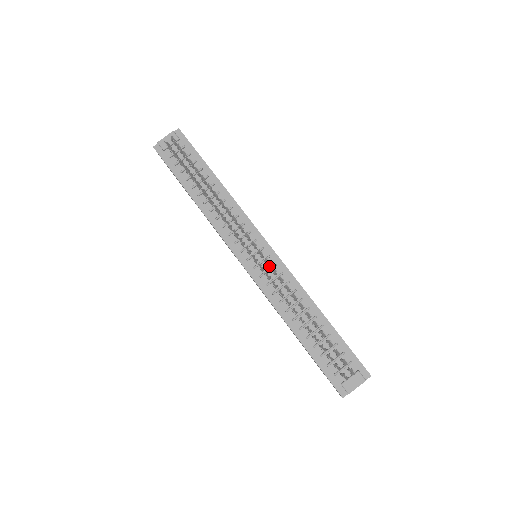
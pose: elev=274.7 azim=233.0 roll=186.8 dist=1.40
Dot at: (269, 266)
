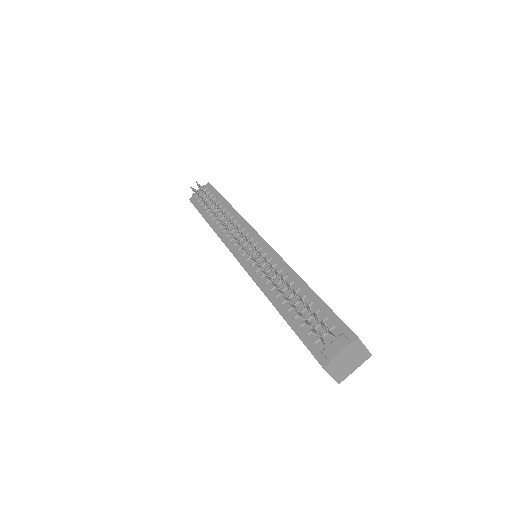
Dot at: occluded
